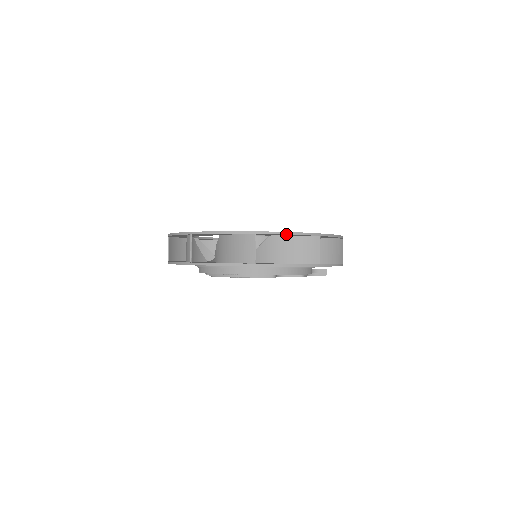
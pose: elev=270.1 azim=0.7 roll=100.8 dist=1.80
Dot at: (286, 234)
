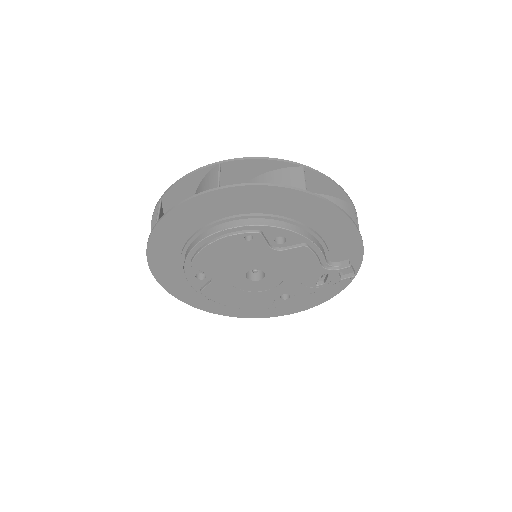
Dot at: (255, 159)
